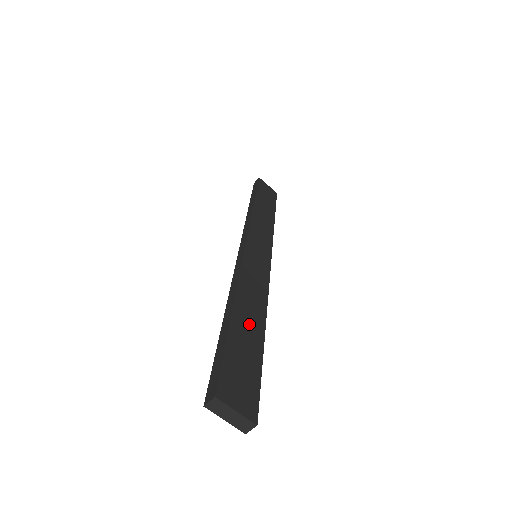
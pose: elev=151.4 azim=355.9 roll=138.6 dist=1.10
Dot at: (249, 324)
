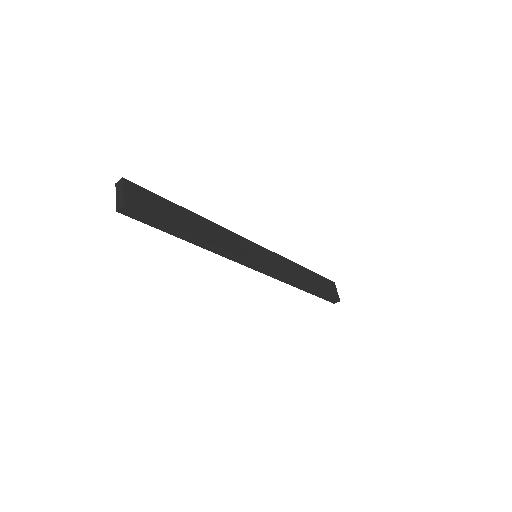
Dot at: (191, 223)
